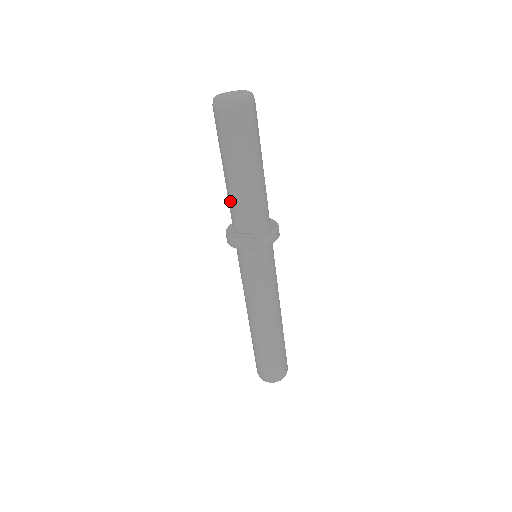
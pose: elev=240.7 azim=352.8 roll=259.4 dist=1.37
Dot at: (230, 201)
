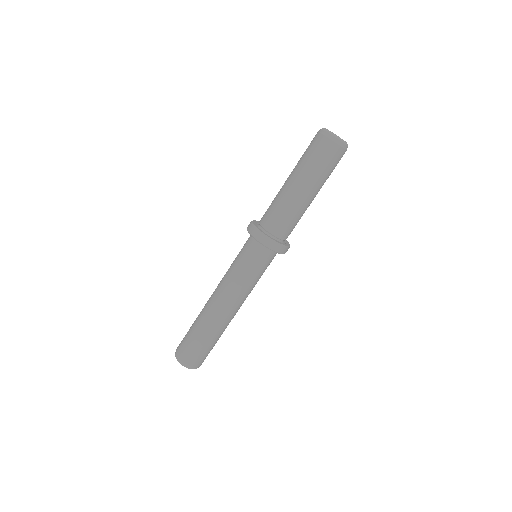
Dot at: (274, 199)
